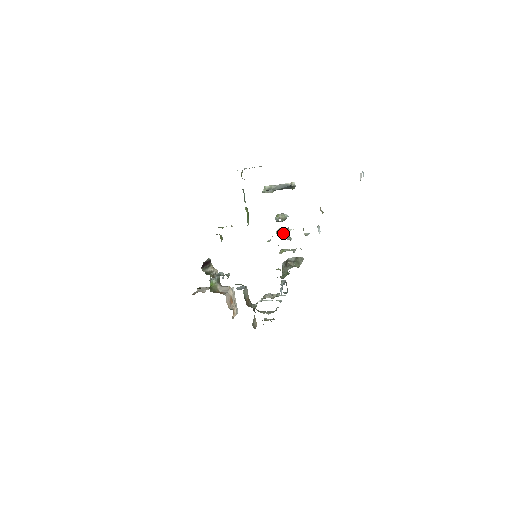
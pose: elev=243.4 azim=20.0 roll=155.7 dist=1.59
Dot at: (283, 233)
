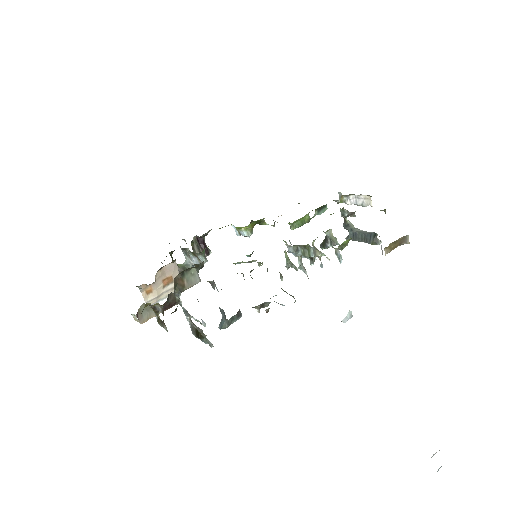
Dot at: (315, 247)
